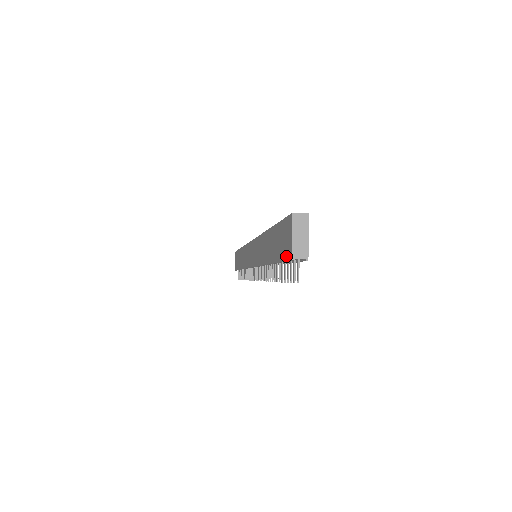
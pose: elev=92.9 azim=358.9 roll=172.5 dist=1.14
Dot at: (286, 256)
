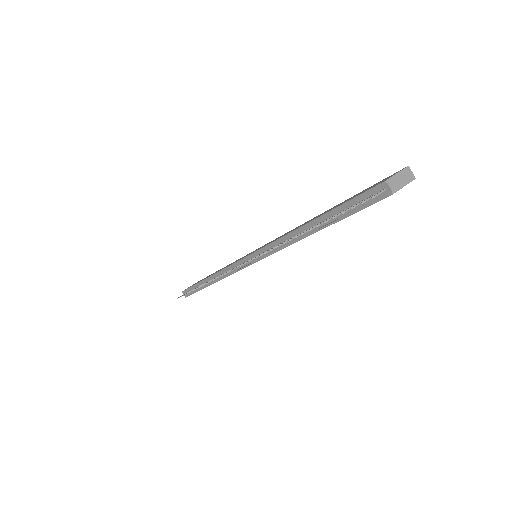
Dot at: (371, 188)
